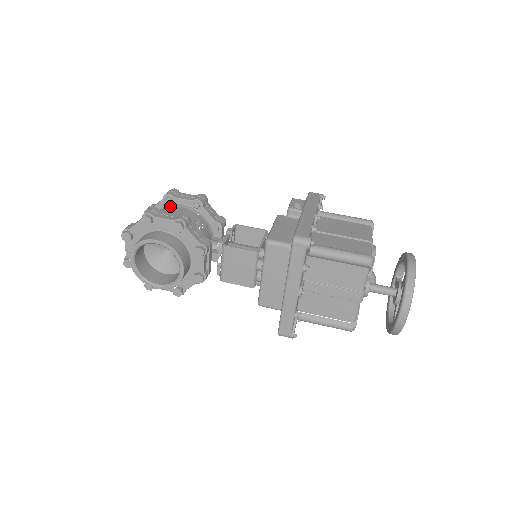
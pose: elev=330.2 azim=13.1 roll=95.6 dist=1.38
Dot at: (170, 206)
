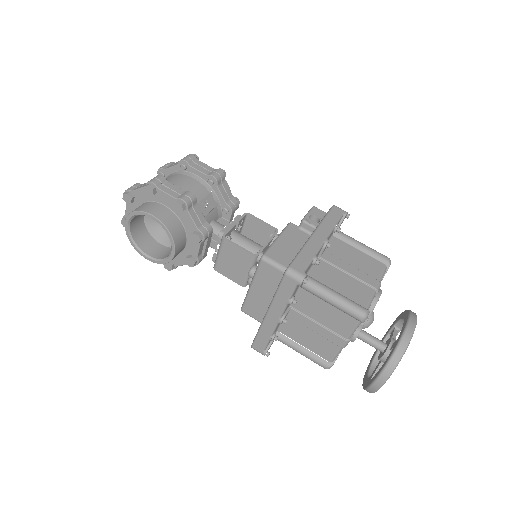
Dot at: (184, 174)
